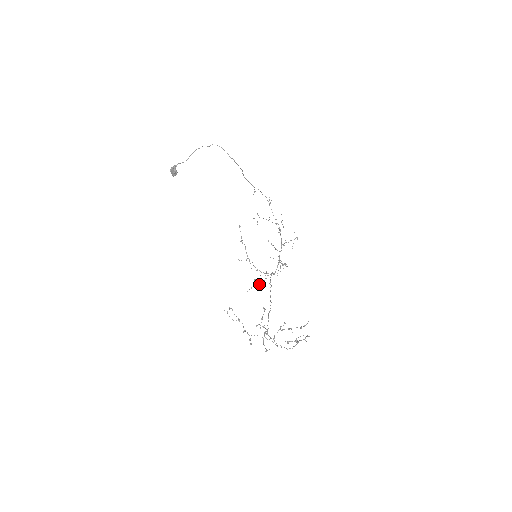
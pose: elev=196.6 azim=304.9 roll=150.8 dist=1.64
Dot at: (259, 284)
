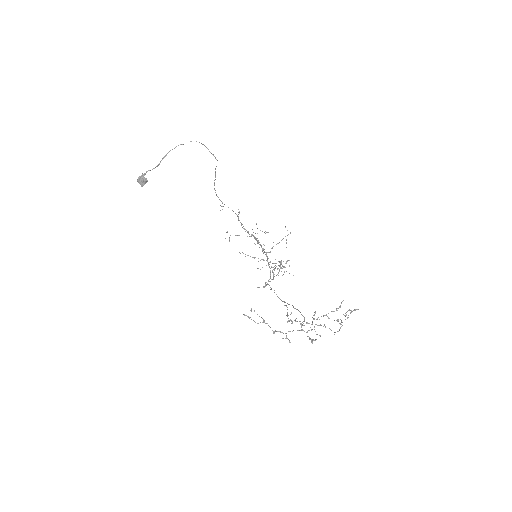
Dot at: occluded
